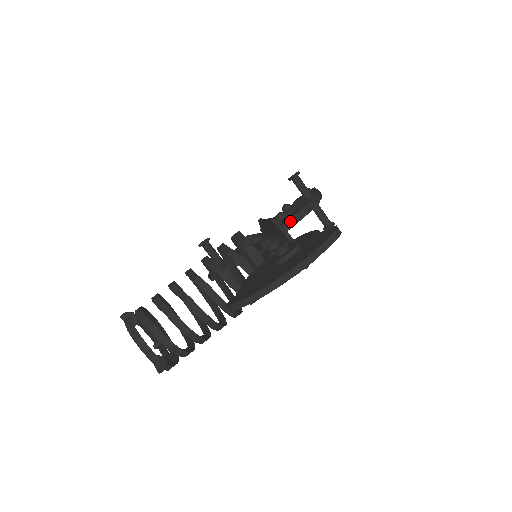
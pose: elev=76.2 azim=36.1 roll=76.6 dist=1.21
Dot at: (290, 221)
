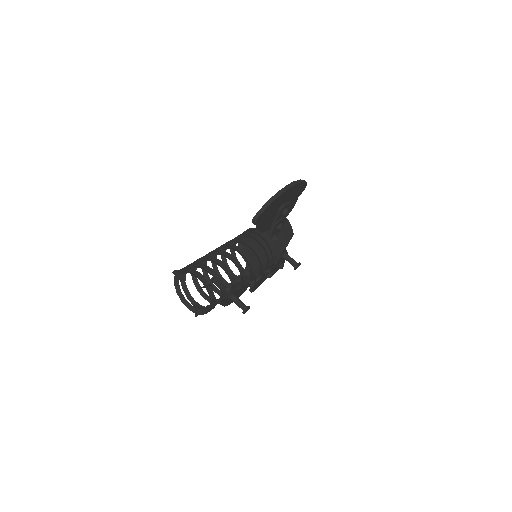
Dot at: occluded
